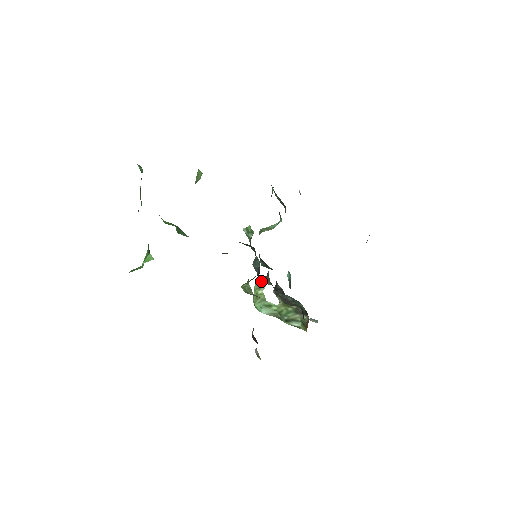
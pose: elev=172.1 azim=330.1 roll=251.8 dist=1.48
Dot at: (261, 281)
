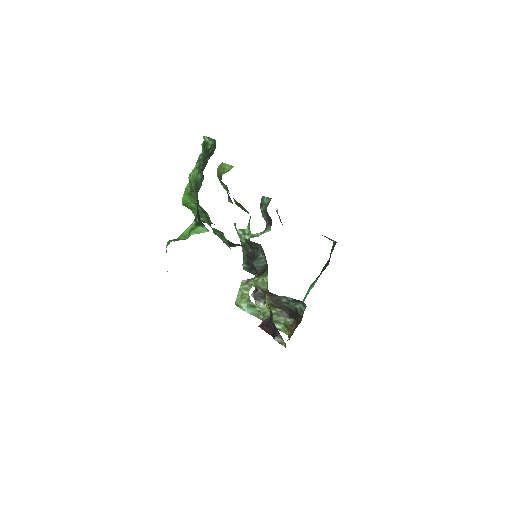
Dot at: (248, 282)
